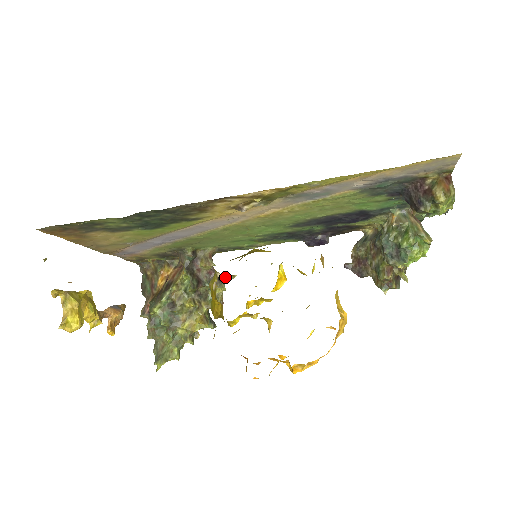
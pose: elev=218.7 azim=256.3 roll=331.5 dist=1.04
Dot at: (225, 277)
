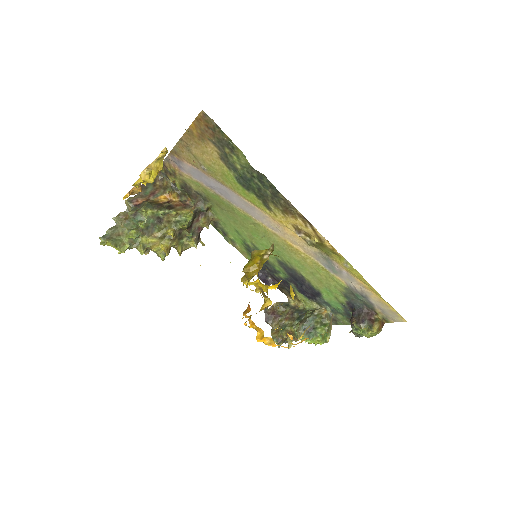
Dot at: occluded
